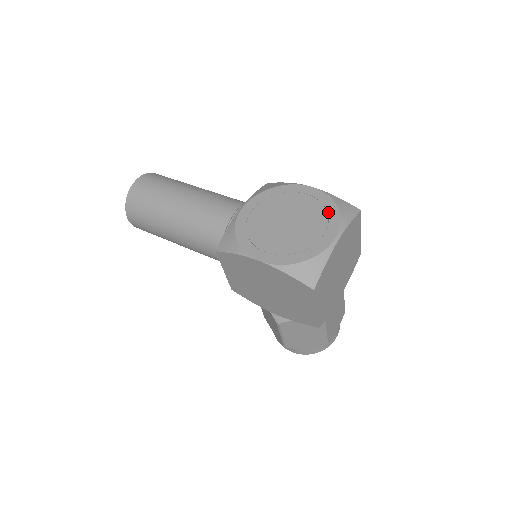
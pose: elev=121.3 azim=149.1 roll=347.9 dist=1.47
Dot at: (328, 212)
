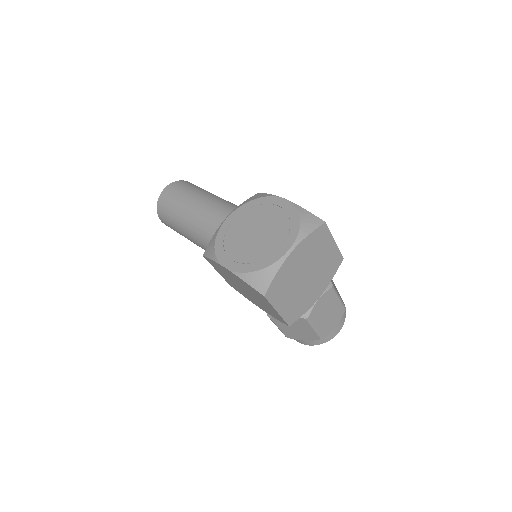
Dot at: (291, 225)
